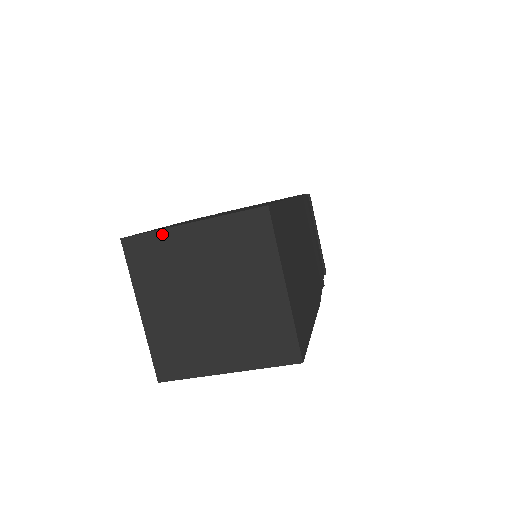
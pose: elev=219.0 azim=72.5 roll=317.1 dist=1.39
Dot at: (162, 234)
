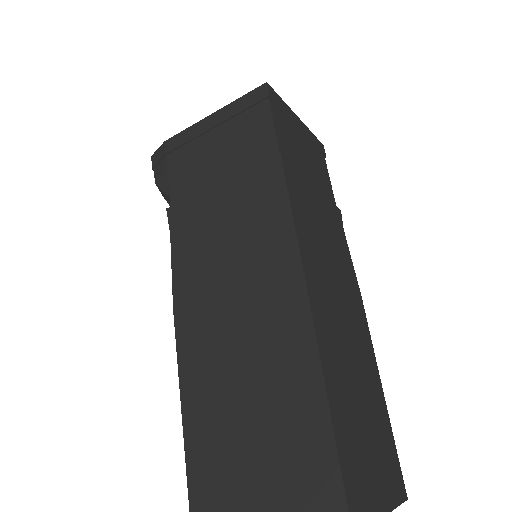
Dot at: out of frame
